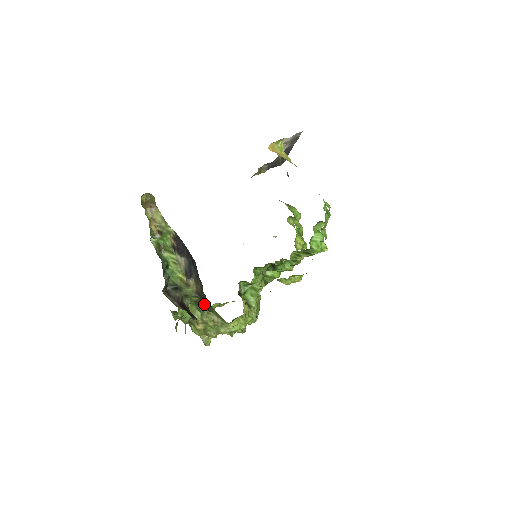
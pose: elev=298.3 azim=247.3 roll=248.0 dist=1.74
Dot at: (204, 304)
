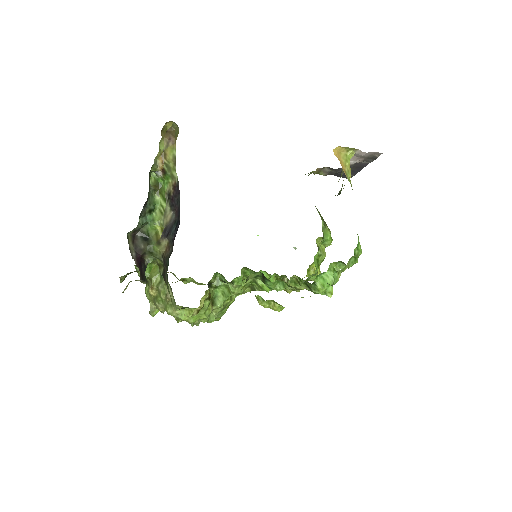
Dot at: (164, 273)
